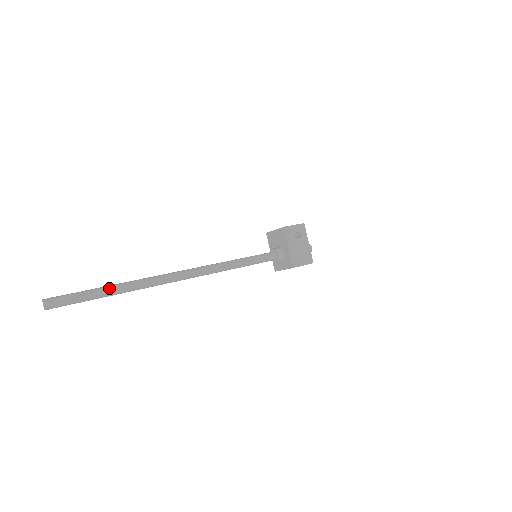
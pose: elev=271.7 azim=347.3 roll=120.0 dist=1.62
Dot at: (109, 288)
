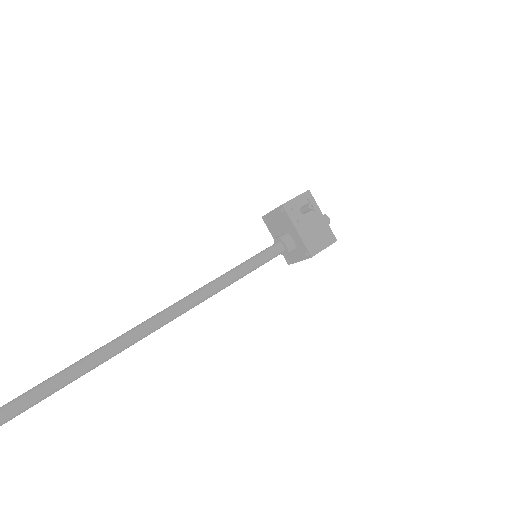
Dot at: (55, 379)
